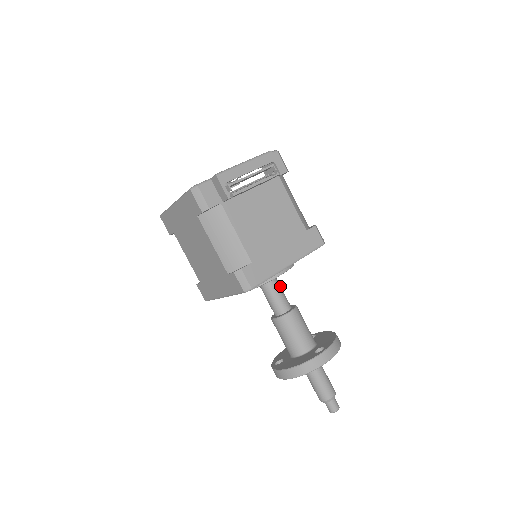
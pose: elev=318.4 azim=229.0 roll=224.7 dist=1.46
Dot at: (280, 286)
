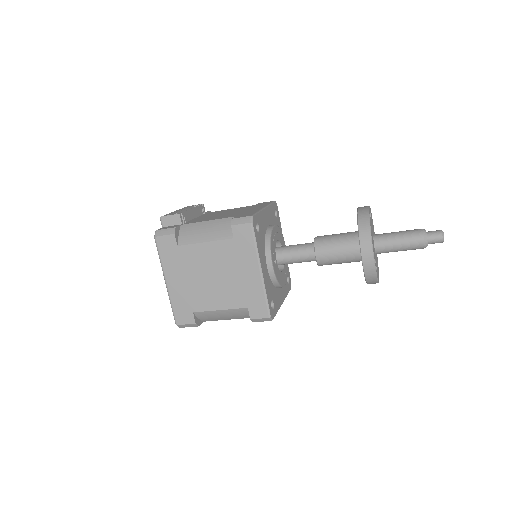
Dot at: occluded
